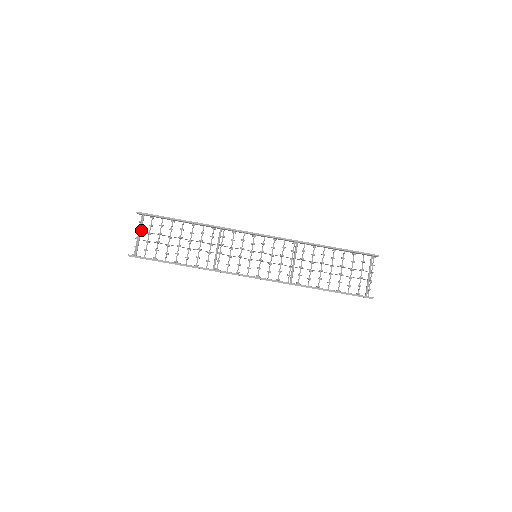
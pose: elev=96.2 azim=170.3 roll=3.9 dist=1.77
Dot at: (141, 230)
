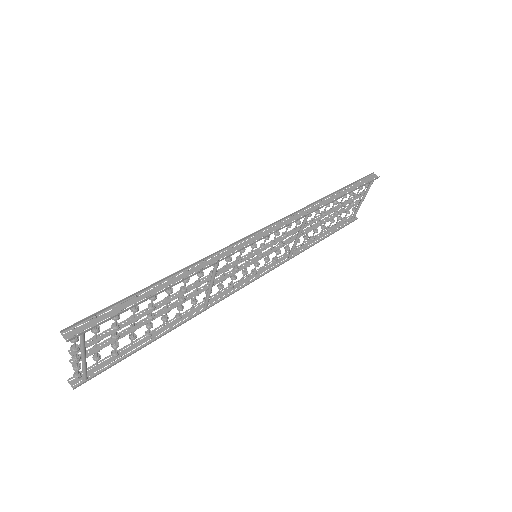
Dot at: (85, 351)
